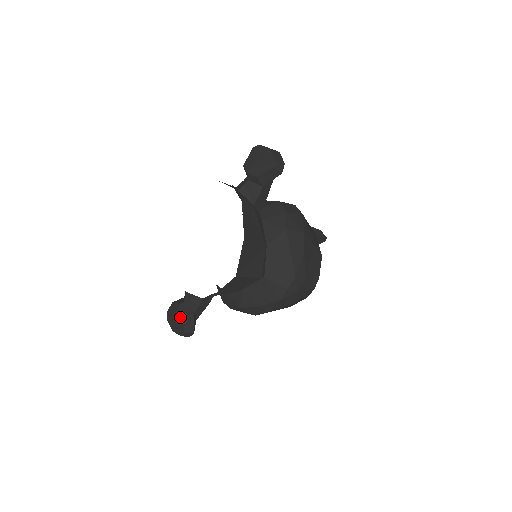
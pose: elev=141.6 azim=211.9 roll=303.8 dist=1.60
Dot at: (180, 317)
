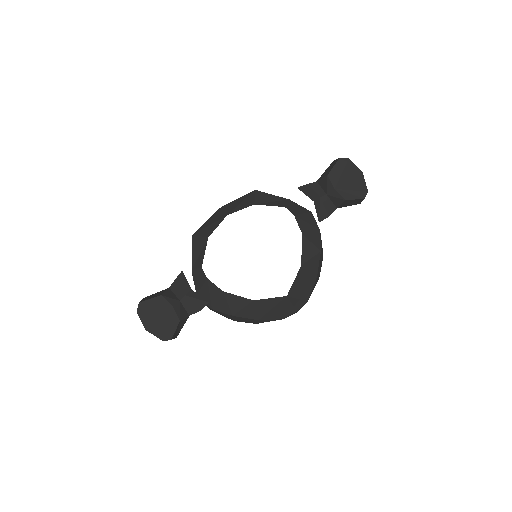
Dot at: (174, 320)
